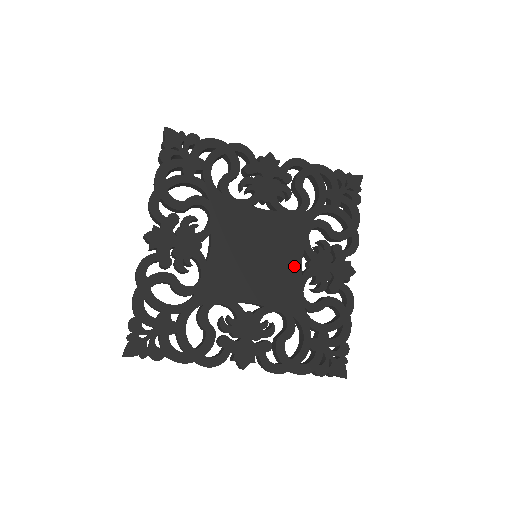
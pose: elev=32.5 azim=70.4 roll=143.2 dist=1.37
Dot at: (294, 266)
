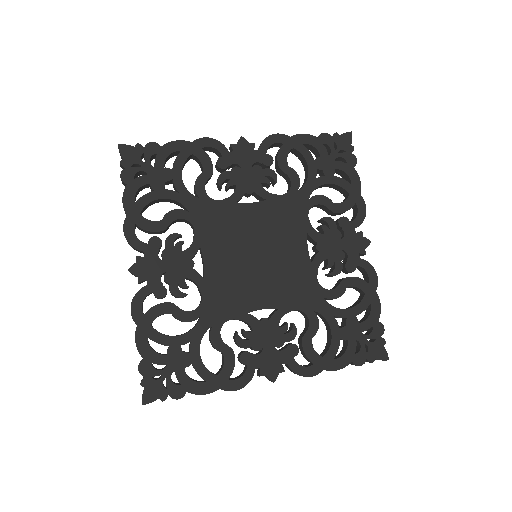
Dot at: (300, 255)
